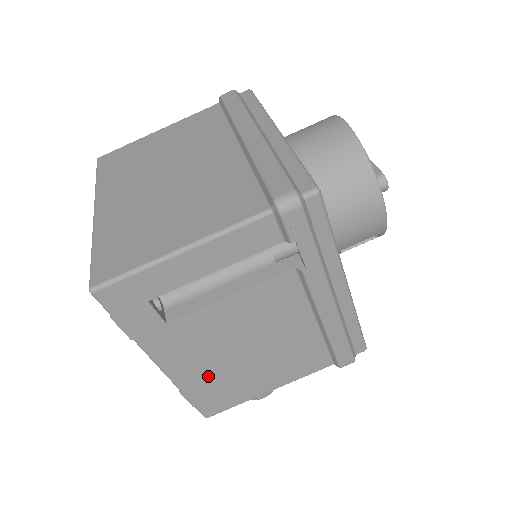
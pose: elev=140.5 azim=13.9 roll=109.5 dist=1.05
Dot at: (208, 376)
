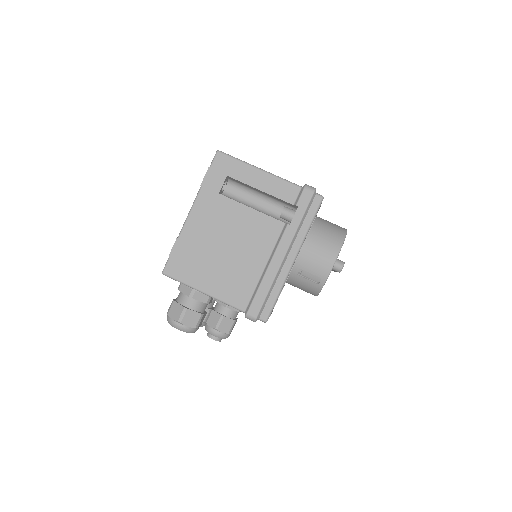
Dot at: (196, 243)
